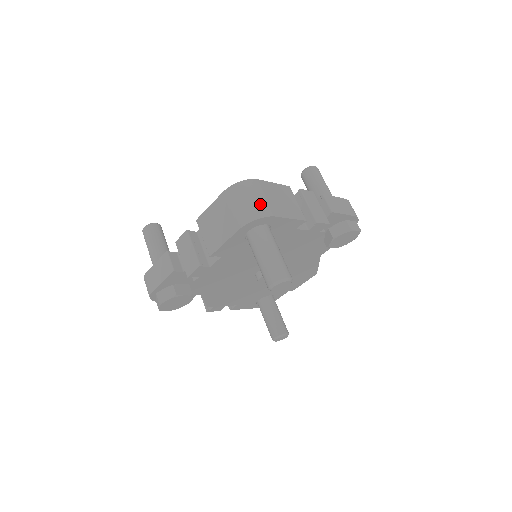
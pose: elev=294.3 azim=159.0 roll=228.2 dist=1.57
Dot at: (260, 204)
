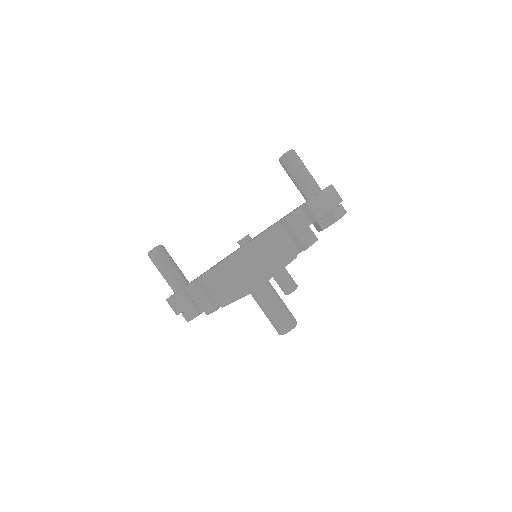
Dot at: (255, 273)
